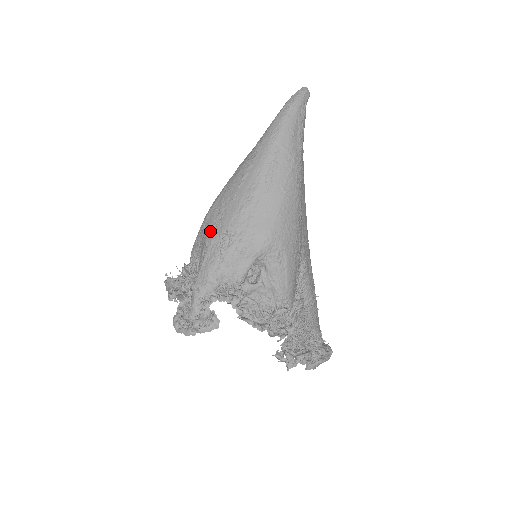
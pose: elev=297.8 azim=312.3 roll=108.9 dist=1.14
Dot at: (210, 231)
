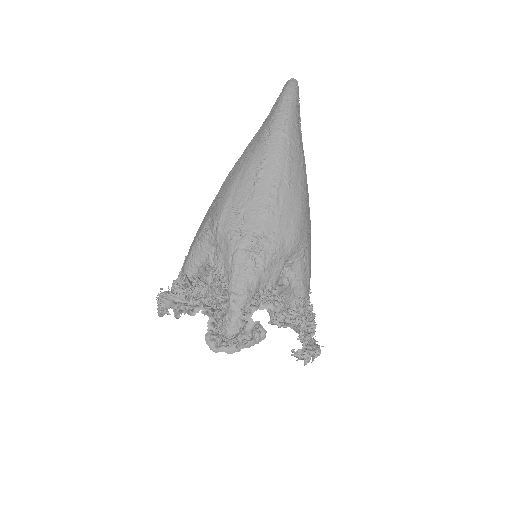
Dot at: (233, 235)
